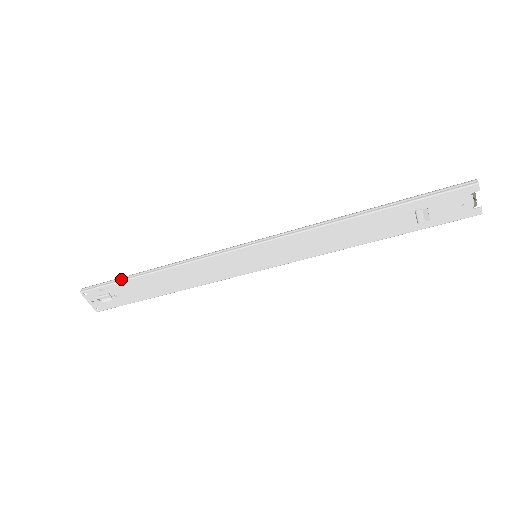
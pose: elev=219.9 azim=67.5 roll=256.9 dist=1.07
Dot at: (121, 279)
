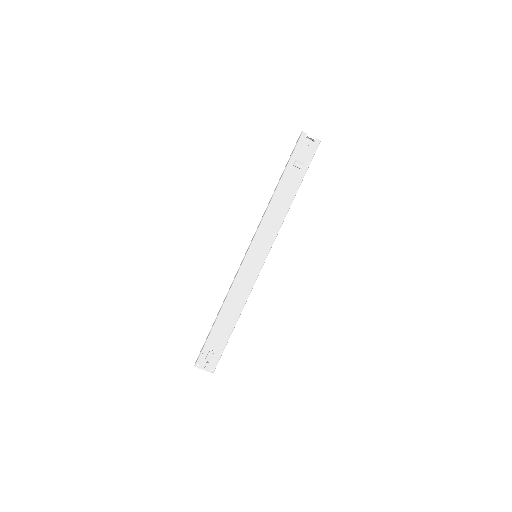
Dot at: (208, 336)
